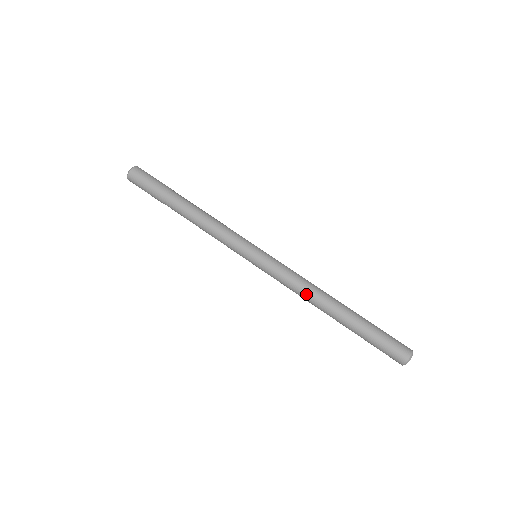
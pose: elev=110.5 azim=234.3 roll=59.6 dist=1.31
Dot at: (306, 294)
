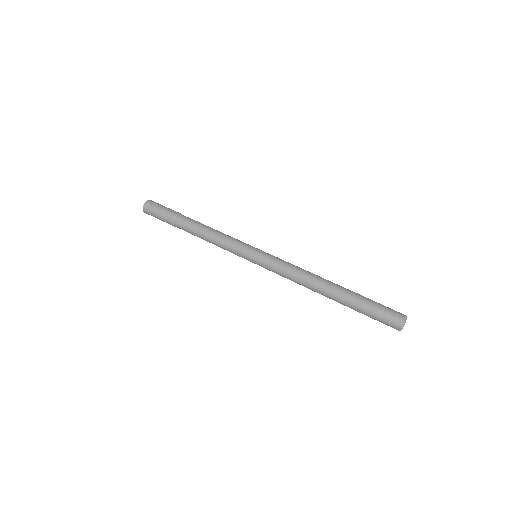
Dot at: (303, 278)
